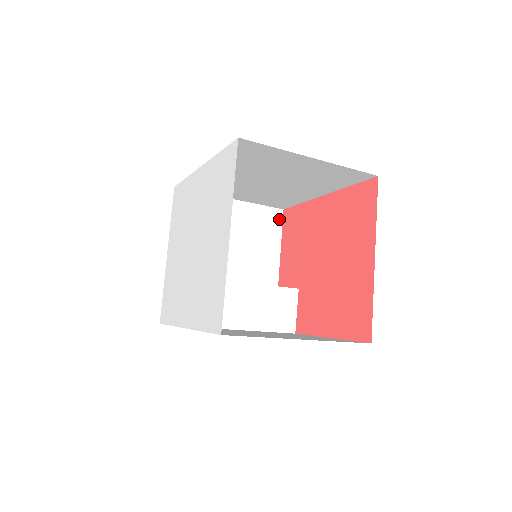
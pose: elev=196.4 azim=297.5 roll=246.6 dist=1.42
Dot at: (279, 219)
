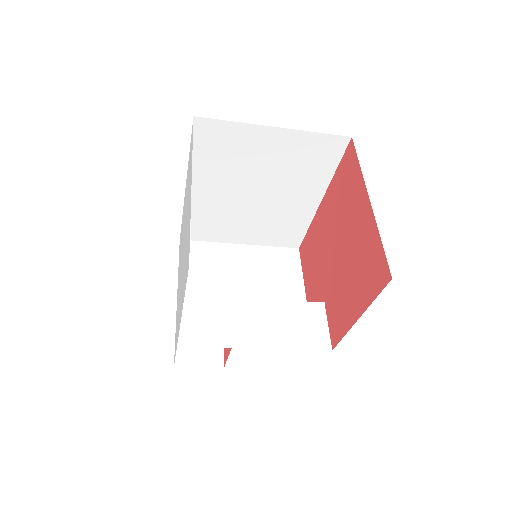
Dot at: (296, 257)
